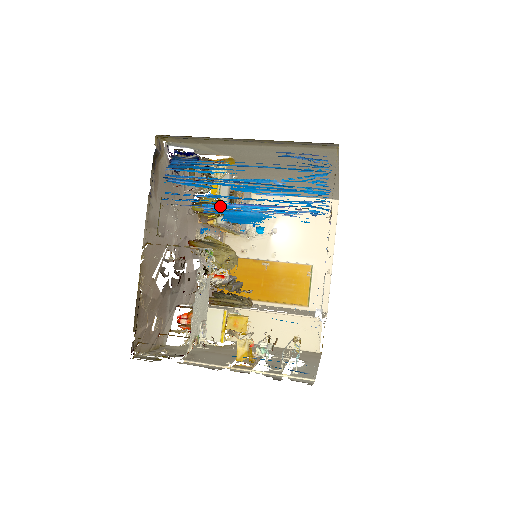
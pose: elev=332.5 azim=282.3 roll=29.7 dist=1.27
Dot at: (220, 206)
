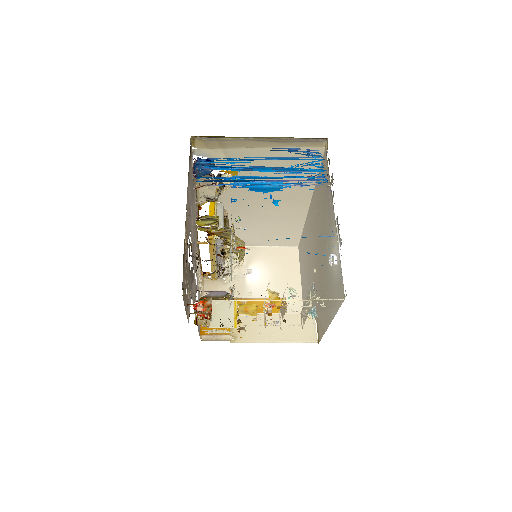
Dot at: (245, 183)
